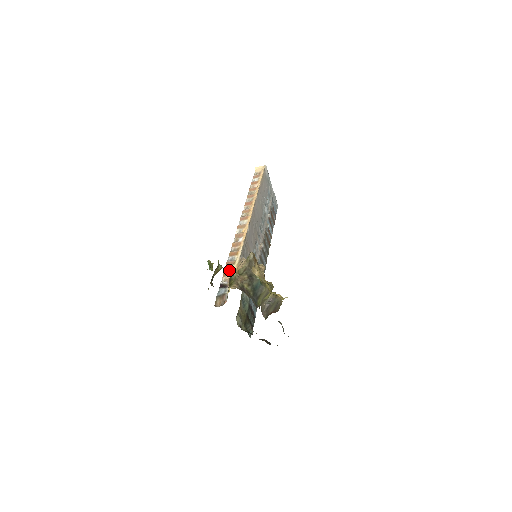
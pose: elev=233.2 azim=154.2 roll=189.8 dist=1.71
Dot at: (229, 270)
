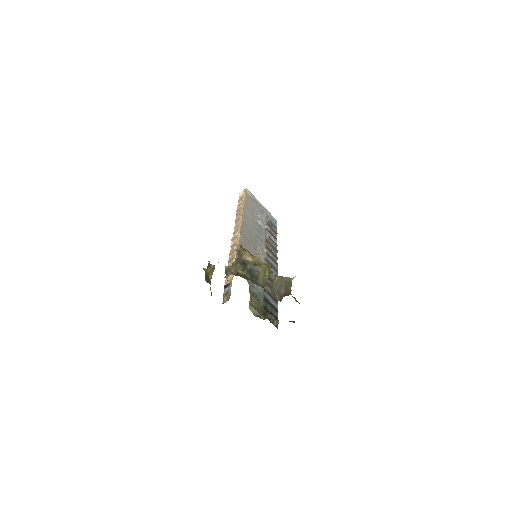
Dot at: occluded
